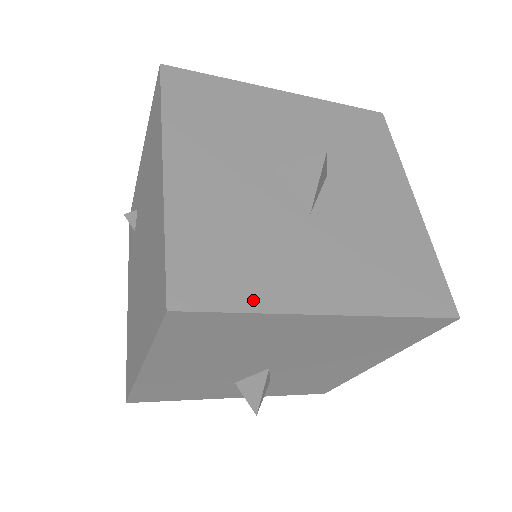
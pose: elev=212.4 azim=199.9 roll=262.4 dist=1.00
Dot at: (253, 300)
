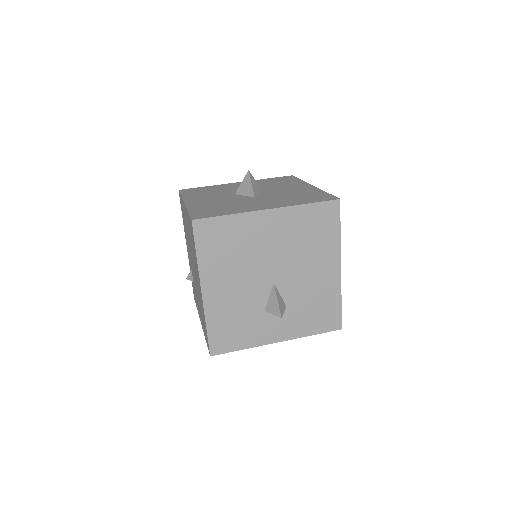
Dot at: (229, 213)
